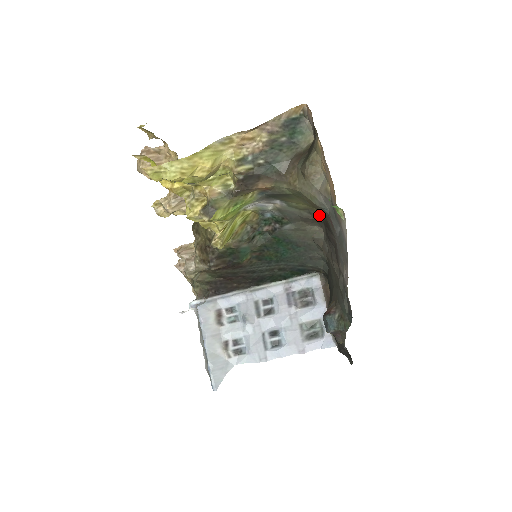
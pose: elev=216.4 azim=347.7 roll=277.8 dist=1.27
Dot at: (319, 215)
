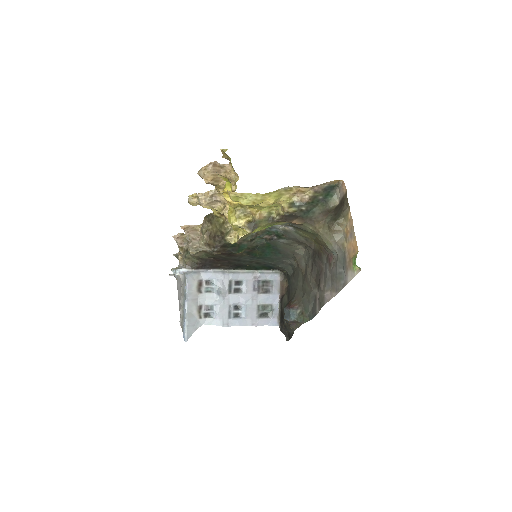
Dot at: (313, 244)
